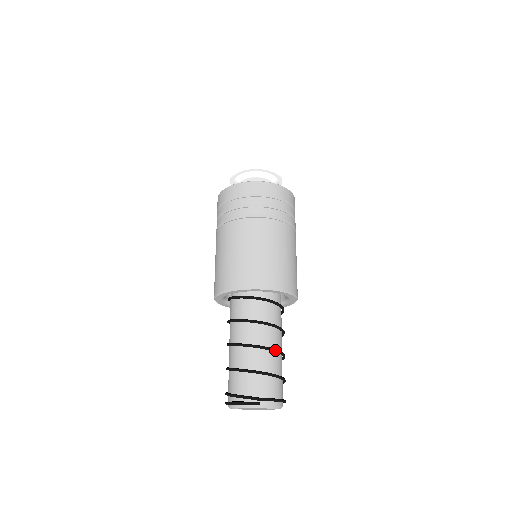
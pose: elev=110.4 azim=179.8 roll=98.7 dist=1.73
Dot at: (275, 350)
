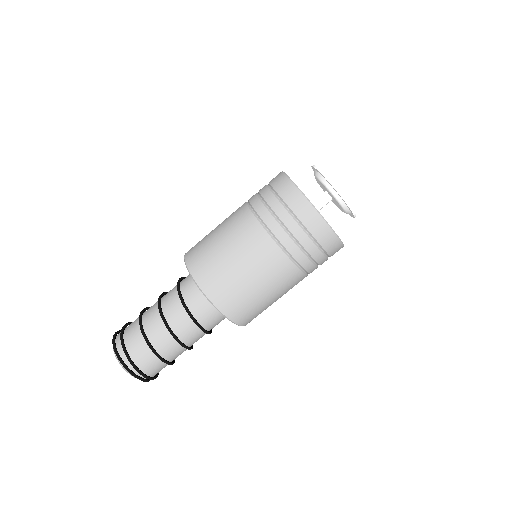
Dot at: occluded
